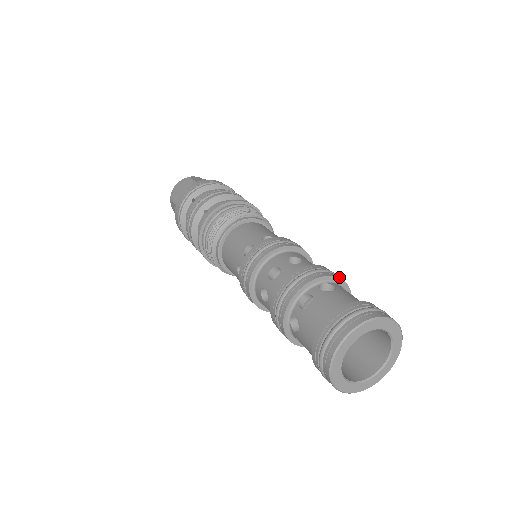
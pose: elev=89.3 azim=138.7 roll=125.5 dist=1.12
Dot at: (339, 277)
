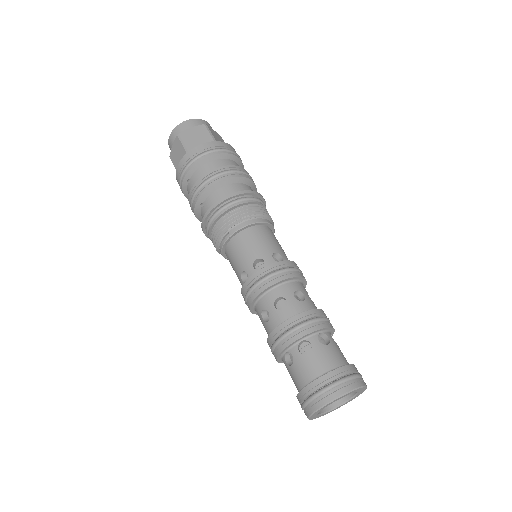
Dot at: (316, 327)
